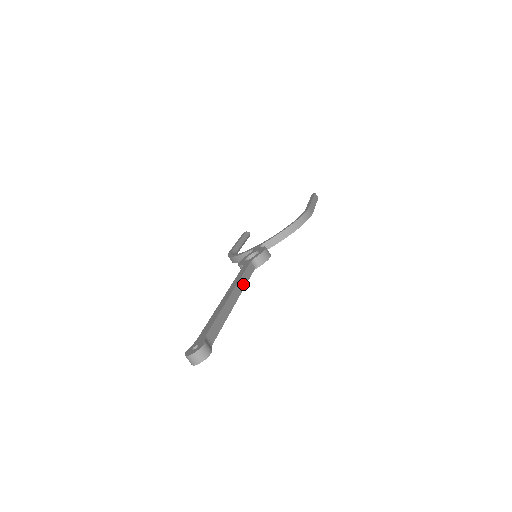
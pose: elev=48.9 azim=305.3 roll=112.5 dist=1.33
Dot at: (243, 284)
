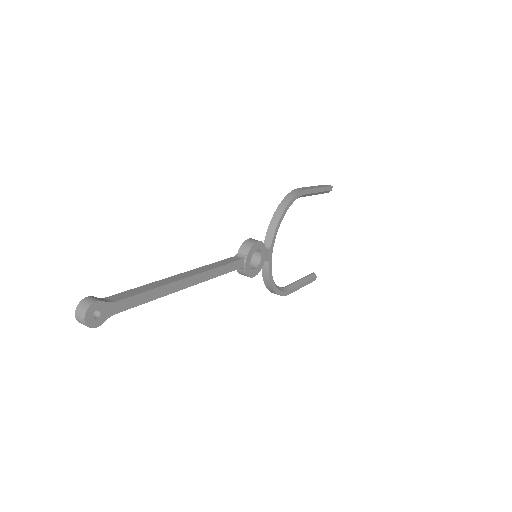
Dot at: (209, 268)
